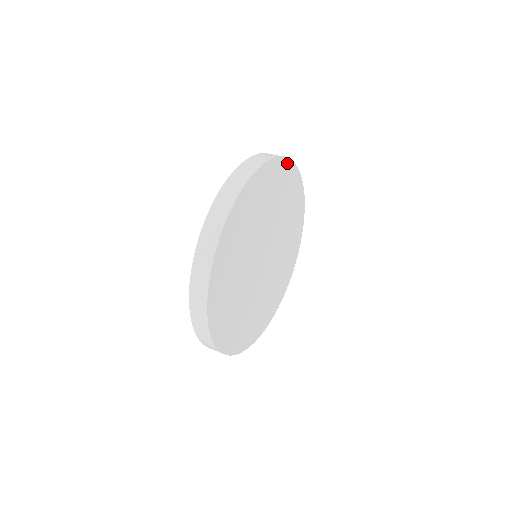
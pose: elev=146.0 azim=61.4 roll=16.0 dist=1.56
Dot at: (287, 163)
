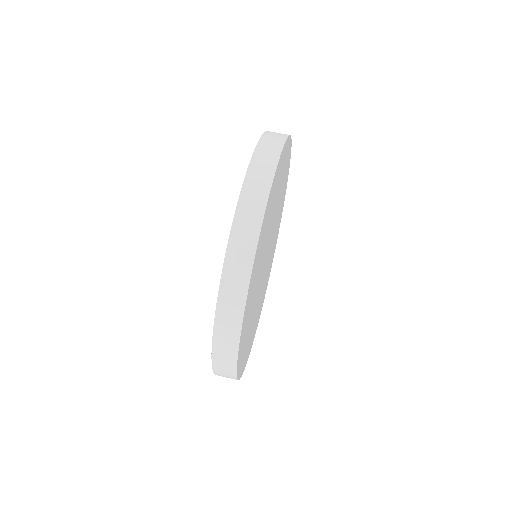
Dot at: (286, 143)
